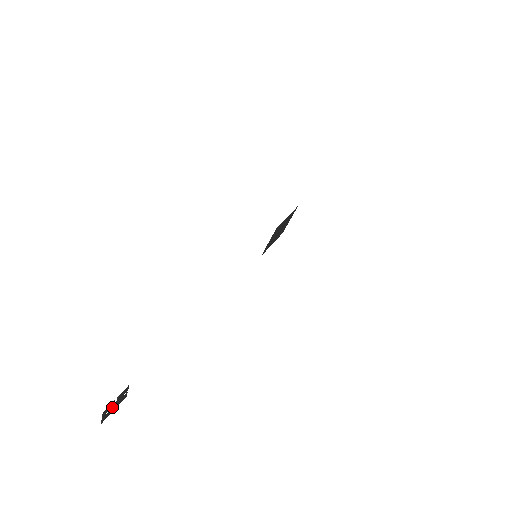
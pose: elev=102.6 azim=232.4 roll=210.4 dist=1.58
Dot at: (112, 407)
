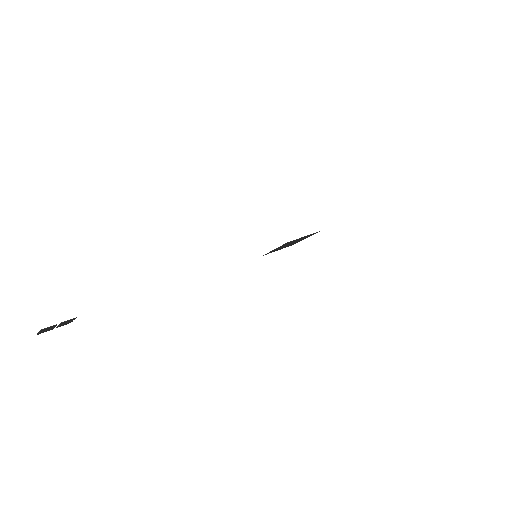
Dot at: (53, 327)
